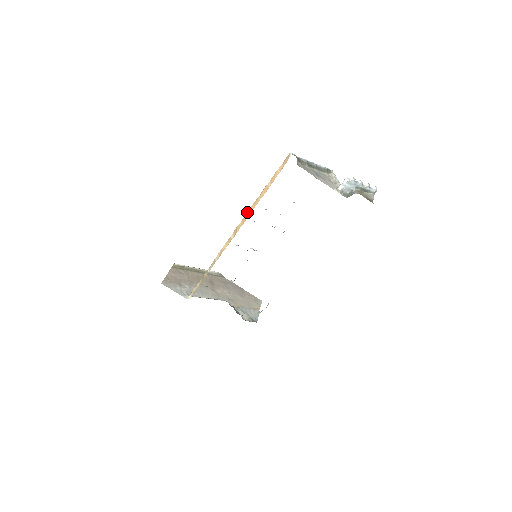
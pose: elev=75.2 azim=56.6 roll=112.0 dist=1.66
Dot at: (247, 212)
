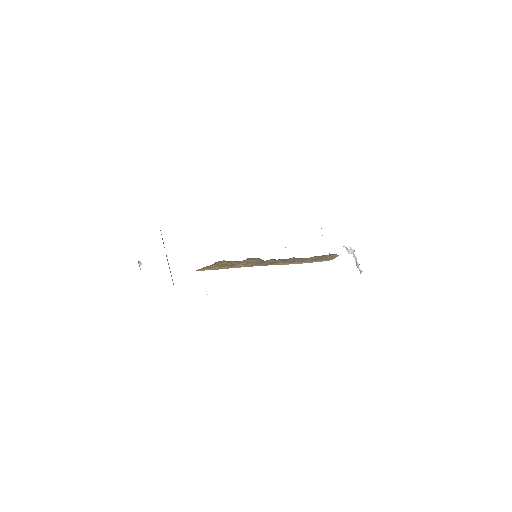
Dot at: occluded
